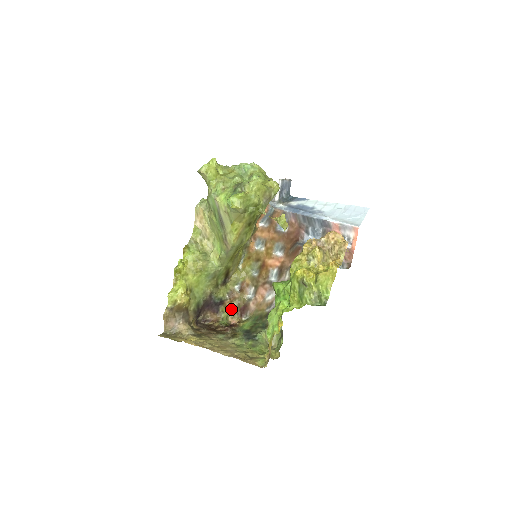
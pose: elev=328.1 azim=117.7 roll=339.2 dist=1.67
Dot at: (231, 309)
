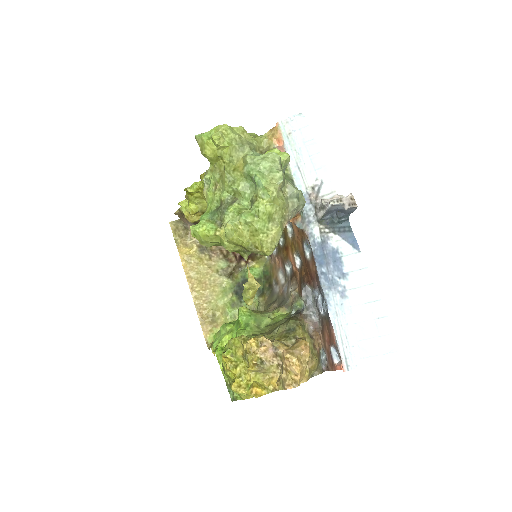
Dot at: occluded
